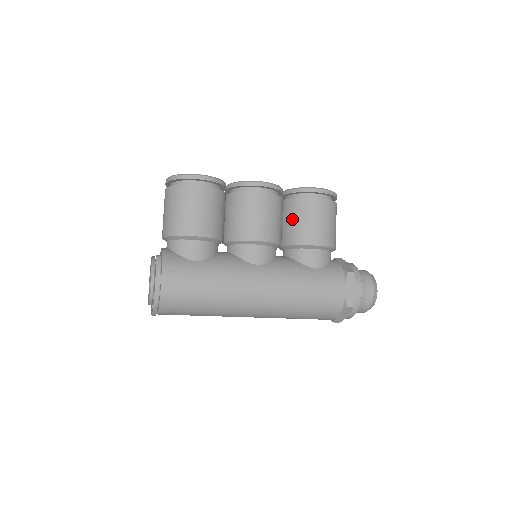
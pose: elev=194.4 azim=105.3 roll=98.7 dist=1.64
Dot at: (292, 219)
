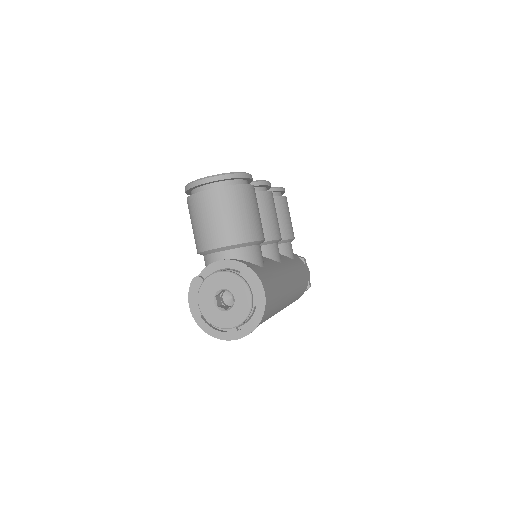
Dot at: occluded
